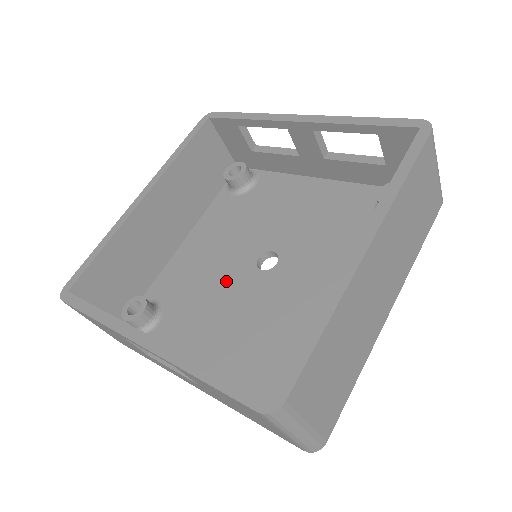
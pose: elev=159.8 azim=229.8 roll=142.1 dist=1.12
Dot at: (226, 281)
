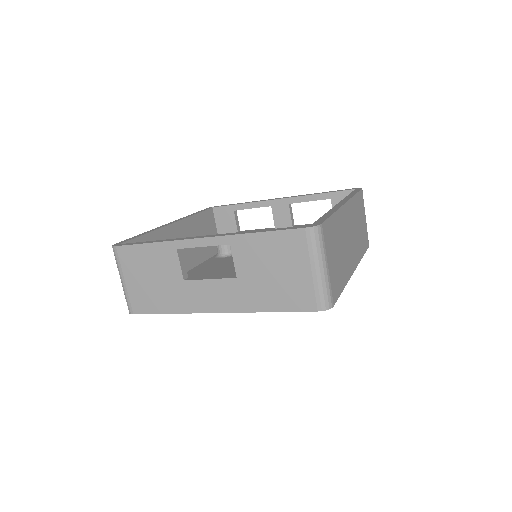
Dot at: occluded
